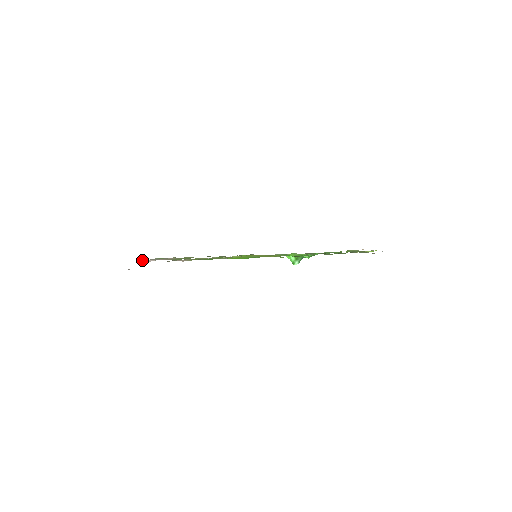
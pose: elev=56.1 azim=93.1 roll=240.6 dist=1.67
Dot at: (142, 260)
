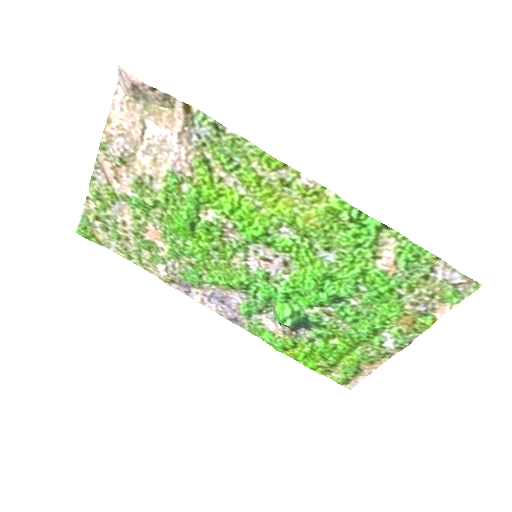
Dot at: (116, 135)
